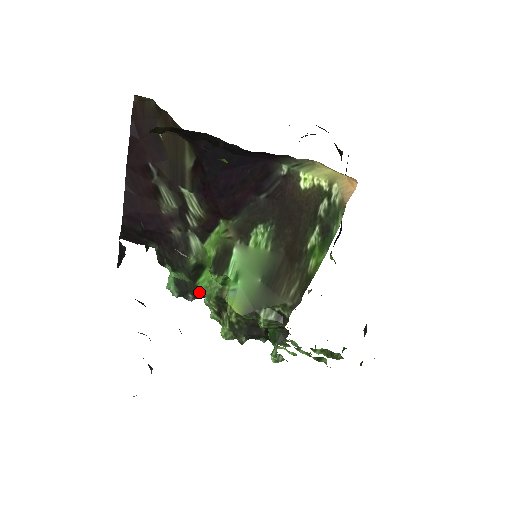
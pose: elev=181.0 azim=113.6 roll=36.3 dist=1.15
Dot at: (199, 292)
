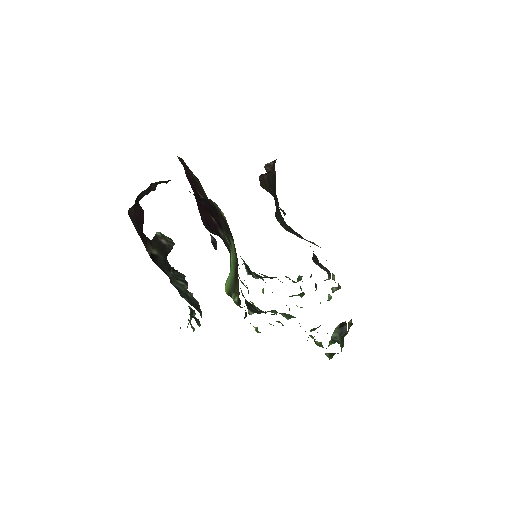
Dot at: (257, 274)
